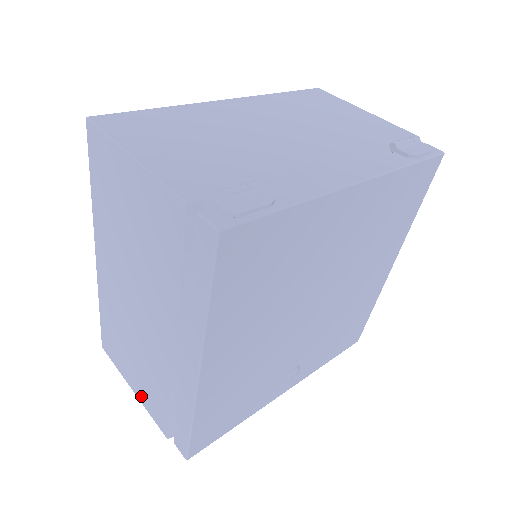
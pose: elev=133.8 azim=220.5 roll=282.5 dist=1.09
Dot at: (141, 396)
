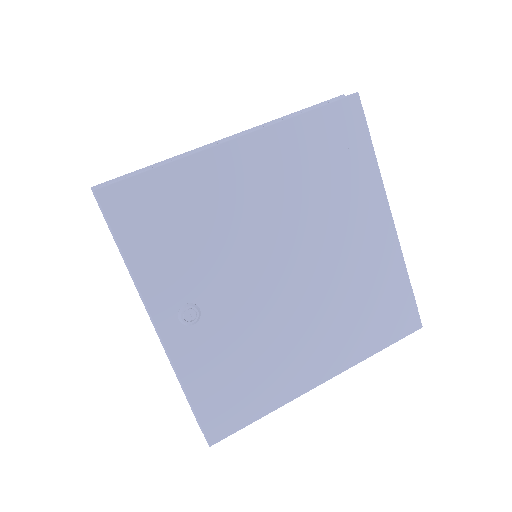
Dot at: occluded
